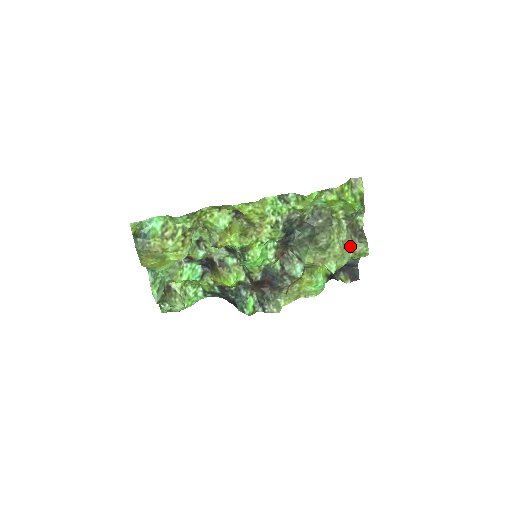
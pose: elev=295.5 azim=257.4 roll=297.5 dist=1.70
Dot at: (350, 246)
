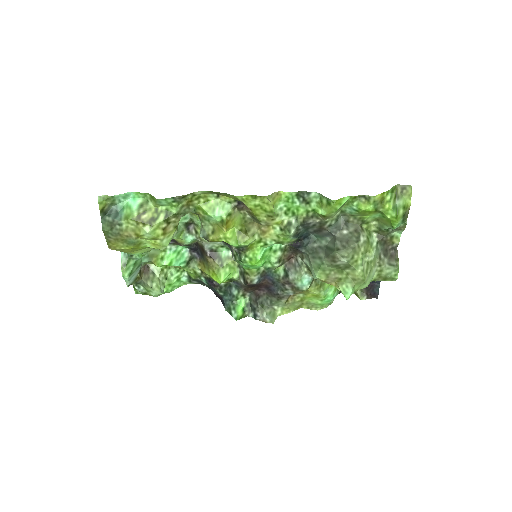
Dot at: (376, 267)
